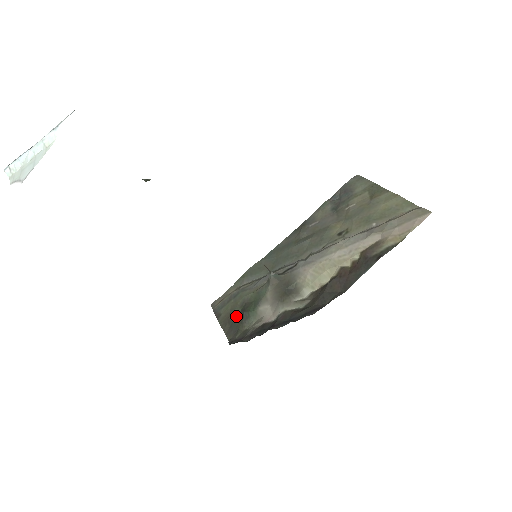
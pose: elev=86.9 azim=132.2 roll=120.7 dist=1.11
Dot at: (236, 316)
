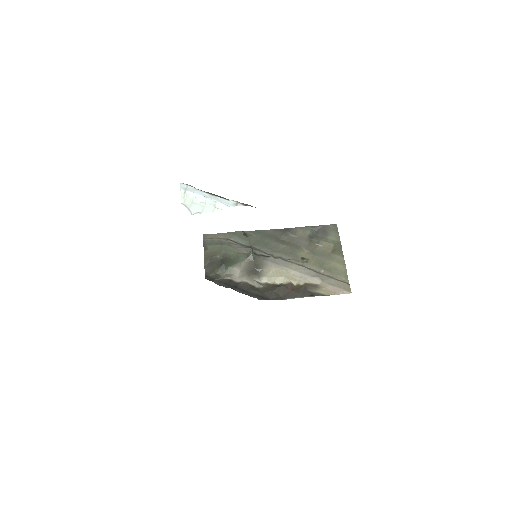
Dot at: (217, 260)
